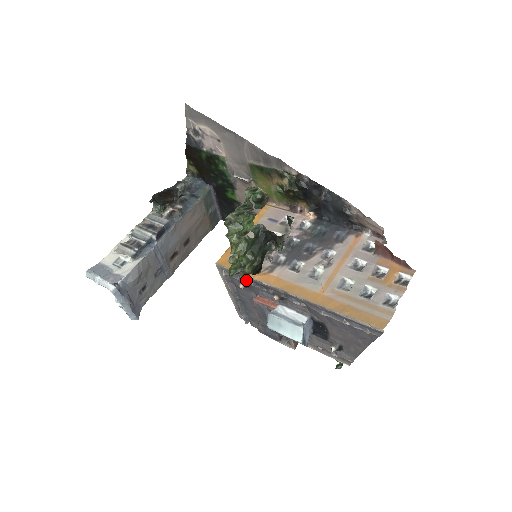
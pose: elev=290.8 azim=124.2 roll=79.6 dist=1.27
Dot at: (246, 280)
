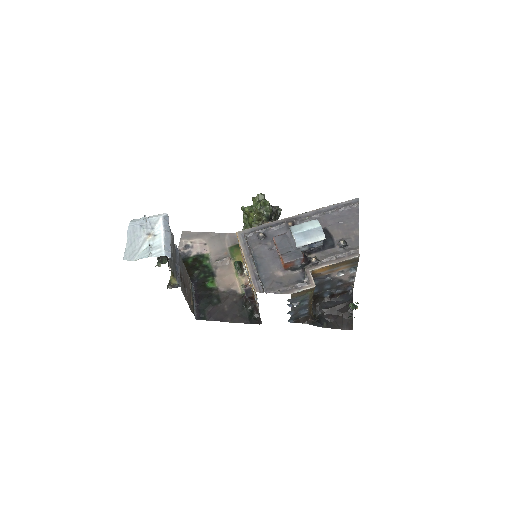
Dot at: (264, 228)
